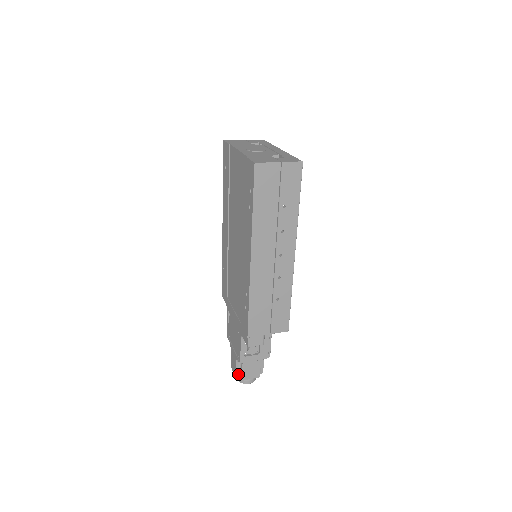
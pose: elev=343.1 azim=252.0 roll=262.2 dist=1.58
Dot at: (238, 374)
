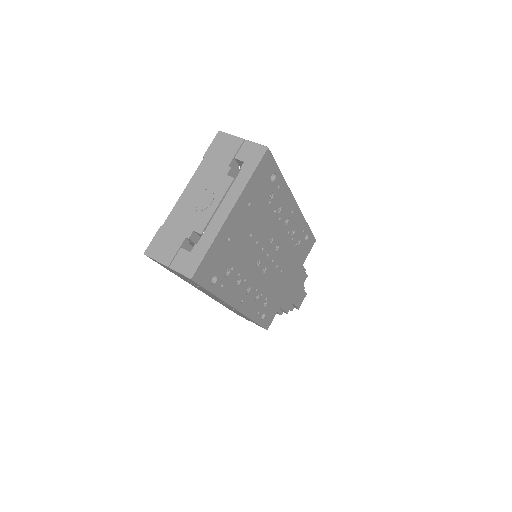
Dot at: occluded
